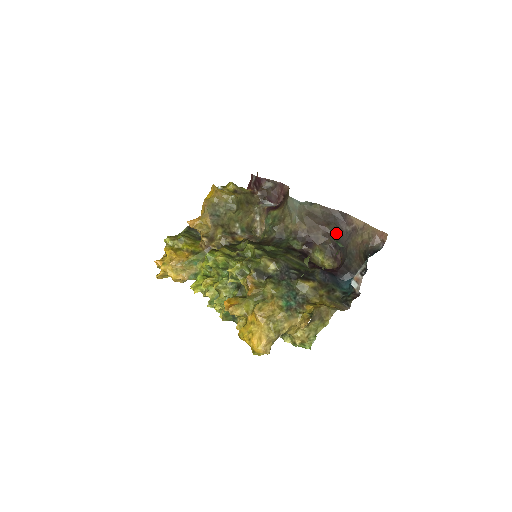
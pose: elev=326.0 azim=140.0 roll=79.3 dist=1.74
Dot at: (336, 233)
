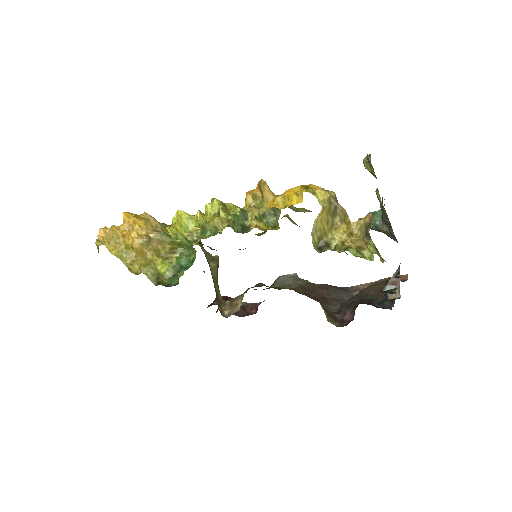
Dot at: (339, 300)
